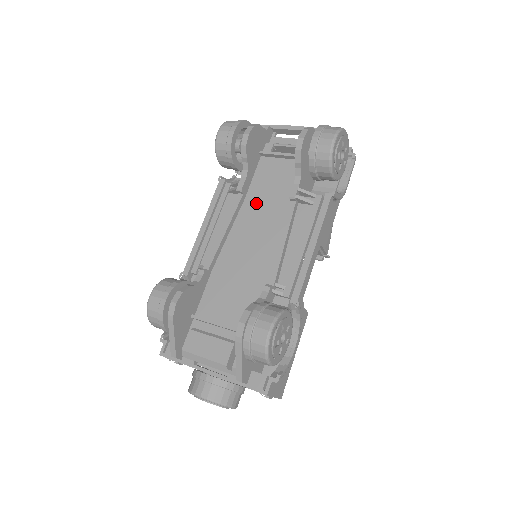
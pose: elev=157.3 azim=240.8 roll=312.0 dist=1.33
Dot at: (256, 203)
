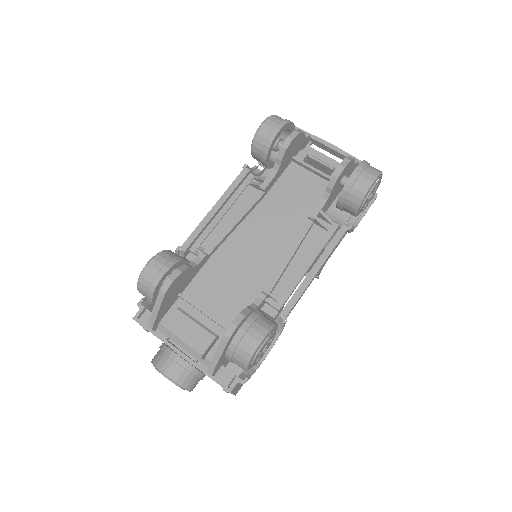
Dot at: (274, 206)
